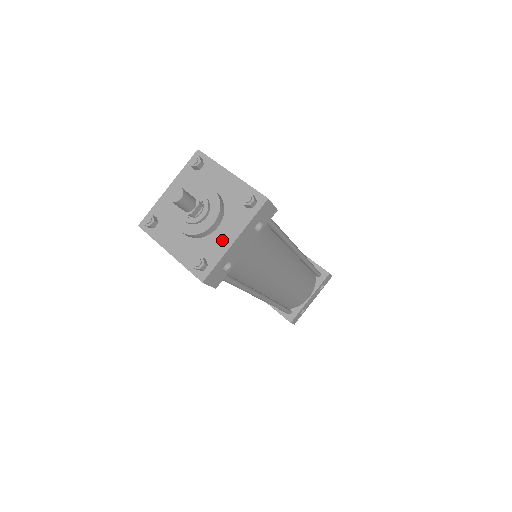
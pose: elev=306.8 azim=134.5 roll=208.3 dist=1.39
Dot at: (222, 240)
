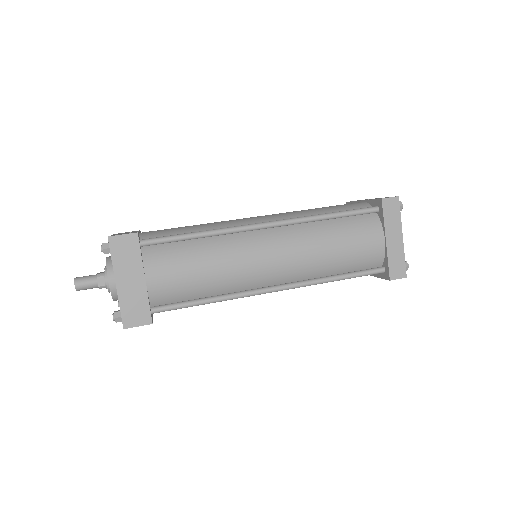
Dot at: occluded
